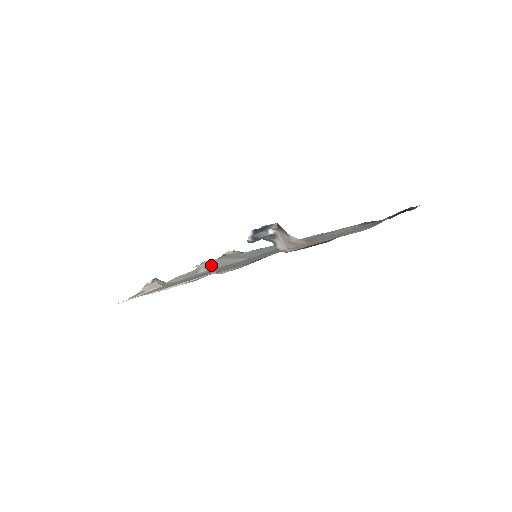
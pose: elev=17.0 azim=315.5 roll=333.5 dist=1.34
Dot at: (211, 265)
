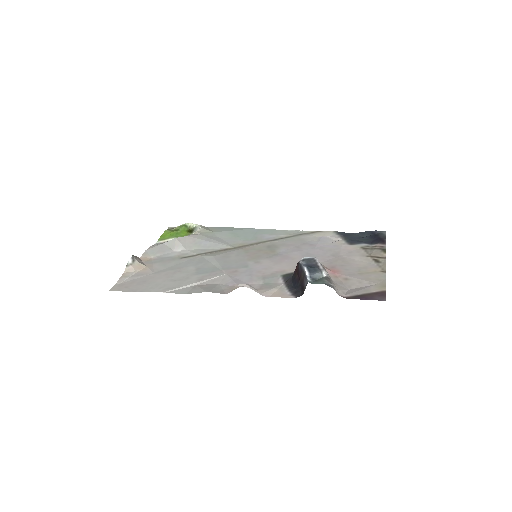
Dot at: (187, 244)
